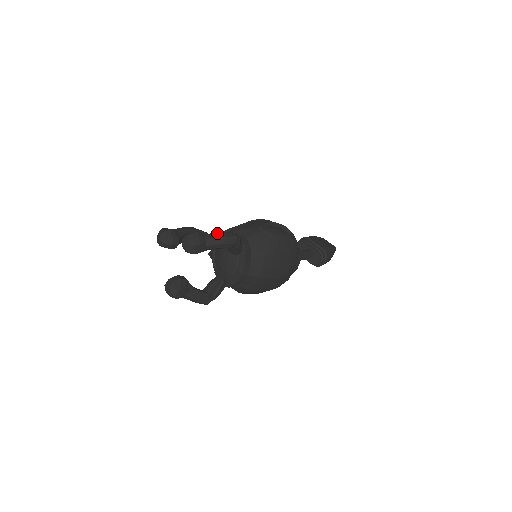
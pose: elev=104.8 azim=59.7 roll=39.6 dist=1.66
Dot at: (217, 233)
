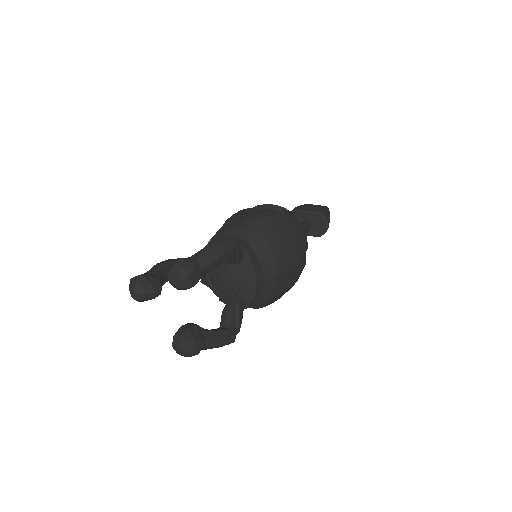
Dot at: (206, 247)
